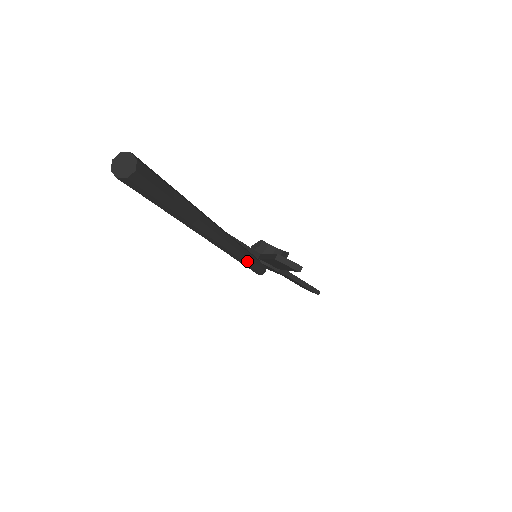
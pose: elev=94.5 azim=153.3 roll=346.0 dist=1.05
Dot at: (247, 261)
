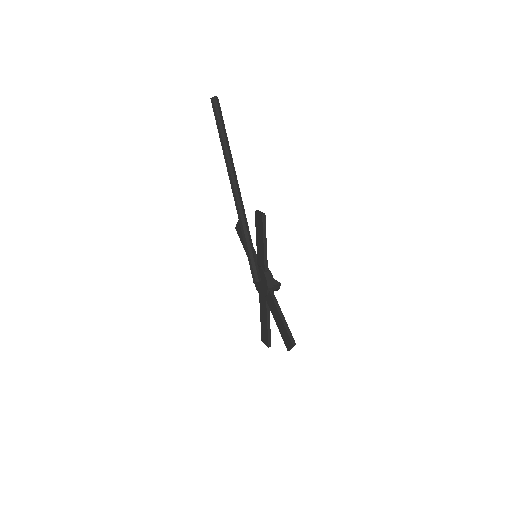
Dot at: (246, 234)
